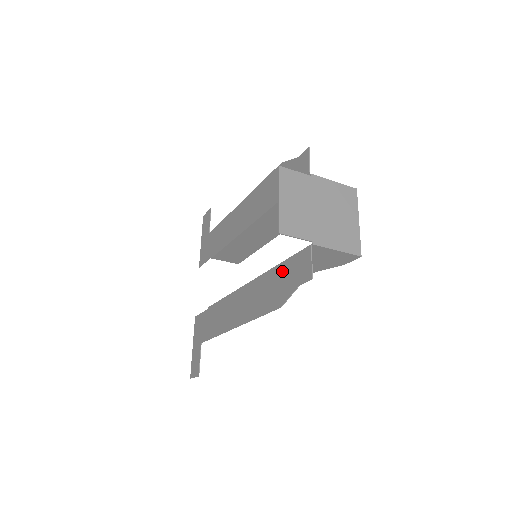
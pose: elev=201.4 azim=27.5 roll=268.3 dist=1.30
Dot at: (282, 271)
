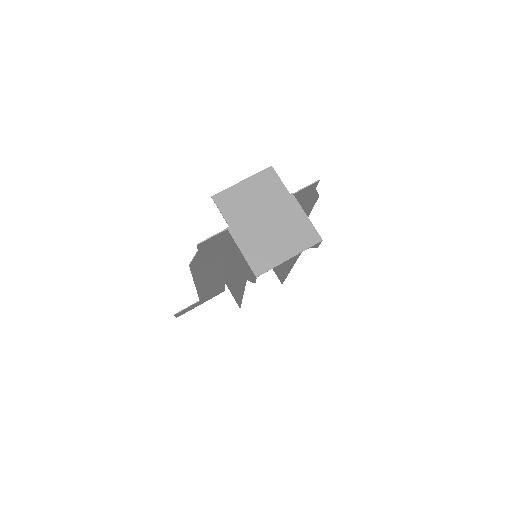
Dot at: (219, 248)
